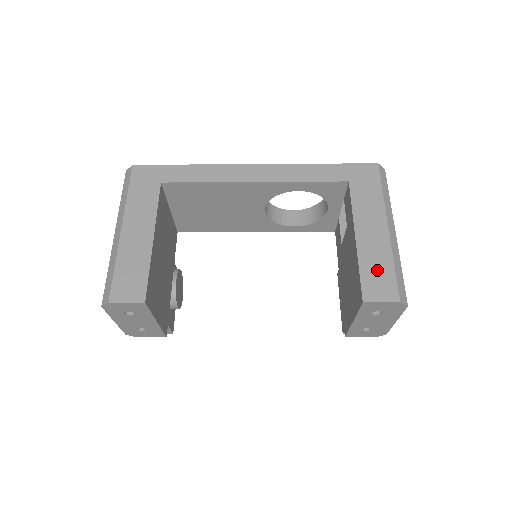
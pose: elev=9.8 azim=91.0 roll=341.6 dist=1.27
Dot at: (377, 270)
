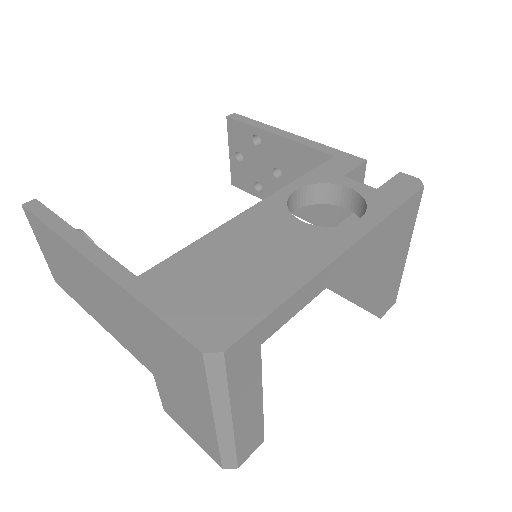
Dot at: (393, 291)
